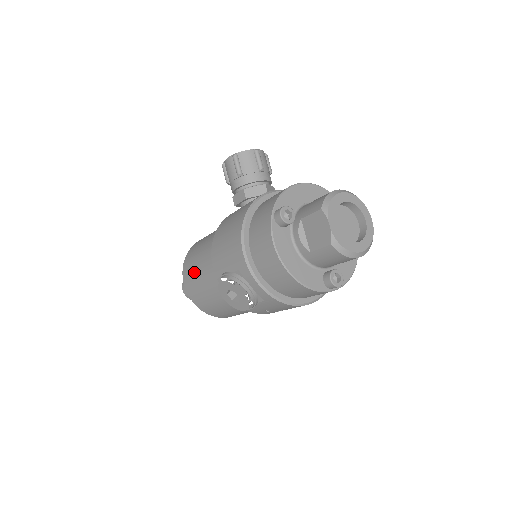
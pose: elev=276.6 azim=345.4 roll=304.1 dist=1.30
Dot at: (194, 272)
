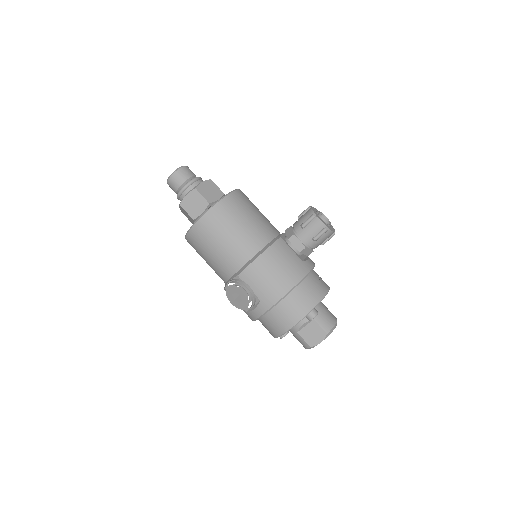
Dot at: (220, 234)
